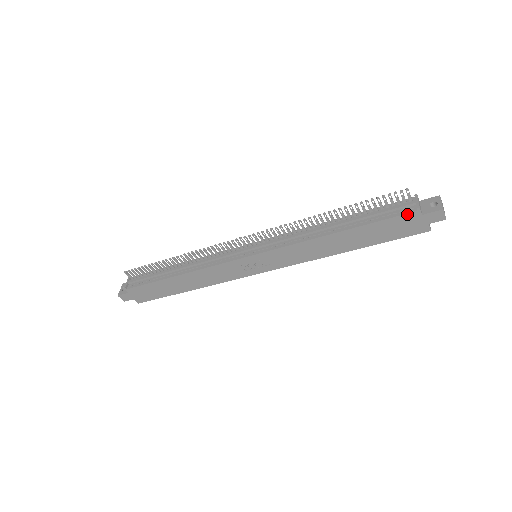
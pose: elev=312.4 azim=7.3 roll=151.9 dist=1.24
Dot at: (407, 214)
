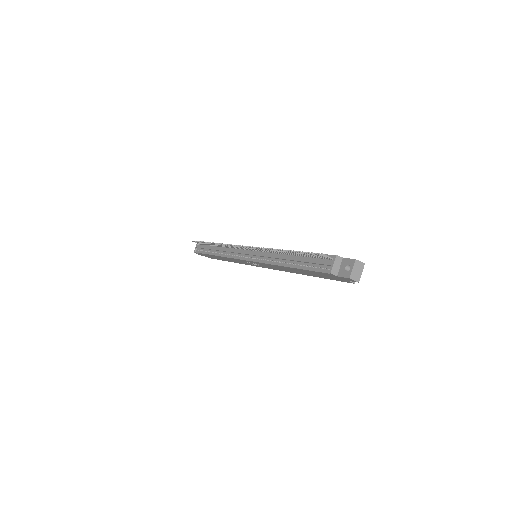
Dot at: (325, 273)
